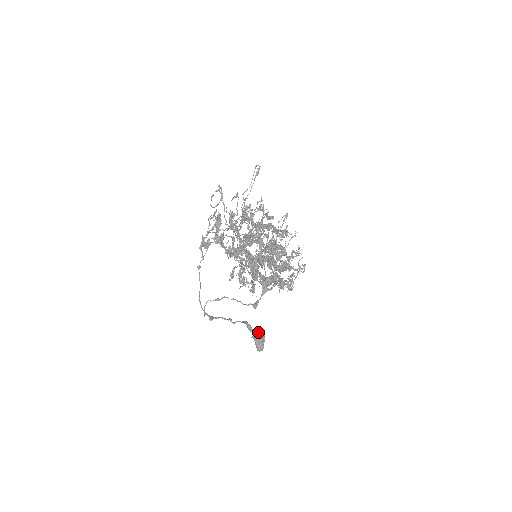
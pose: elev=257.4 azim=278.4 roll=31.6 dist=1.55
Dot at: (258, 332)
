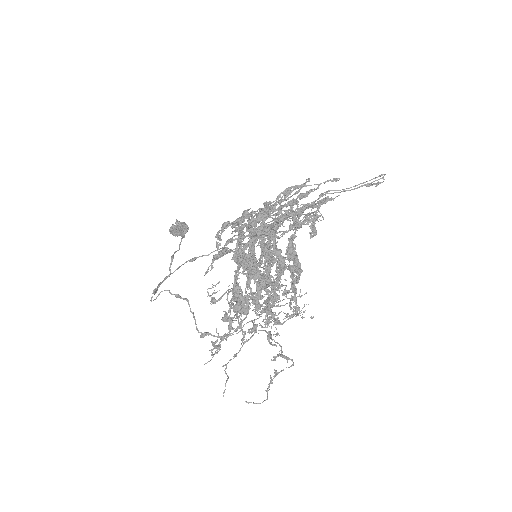
Dot at: (186, 227)
